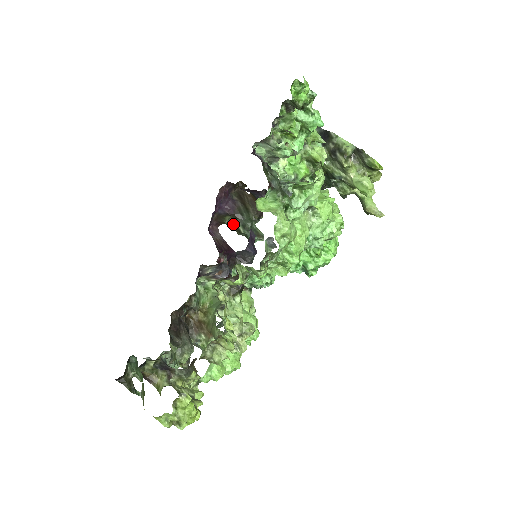
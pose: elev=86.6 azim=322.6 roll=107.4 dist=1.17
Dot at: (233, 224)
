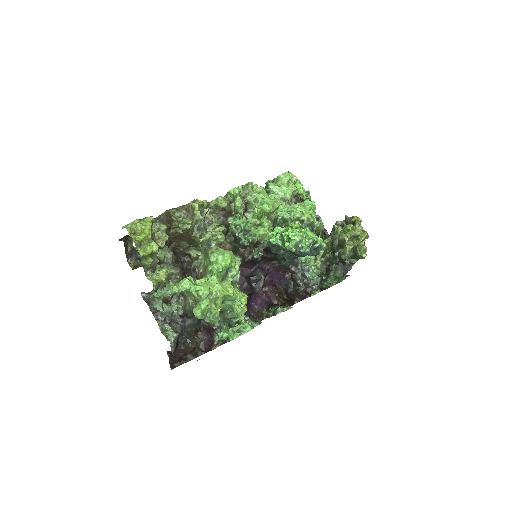
Dot at: occluded
